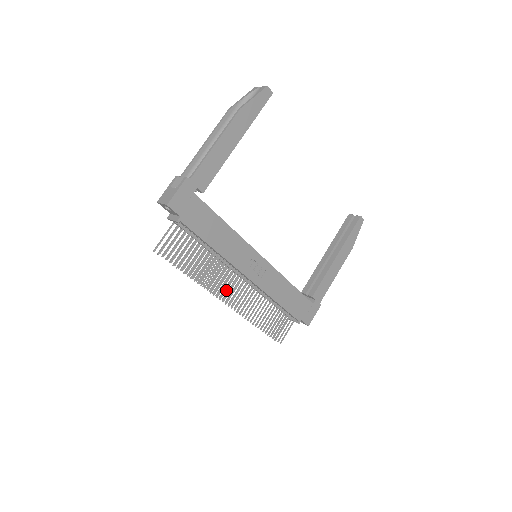
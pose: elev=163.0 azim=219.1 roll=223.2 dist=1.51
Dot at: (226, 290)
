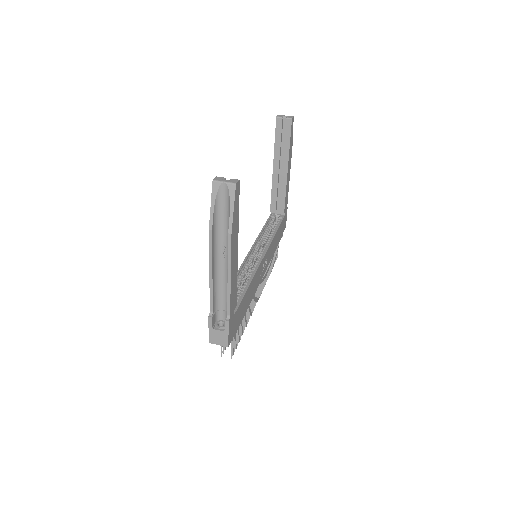
Dot at: occluded
